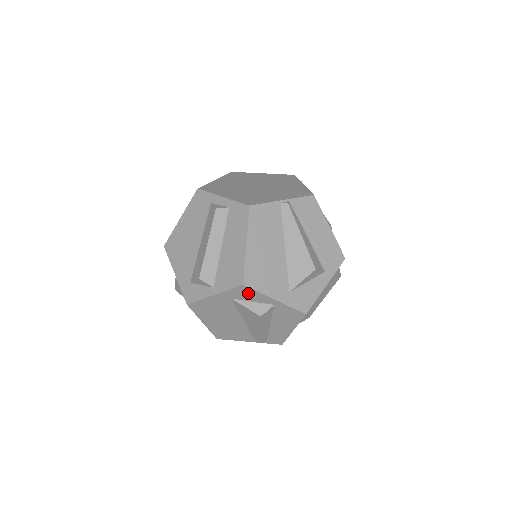
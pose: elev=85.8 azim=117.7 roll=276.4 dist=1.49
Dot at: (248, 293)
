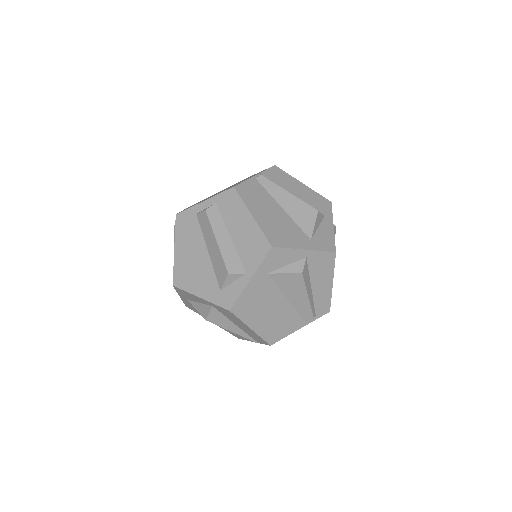
Dot at: (279, 256)
